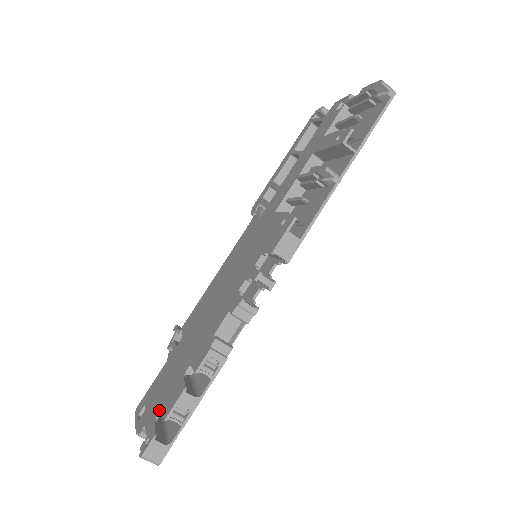
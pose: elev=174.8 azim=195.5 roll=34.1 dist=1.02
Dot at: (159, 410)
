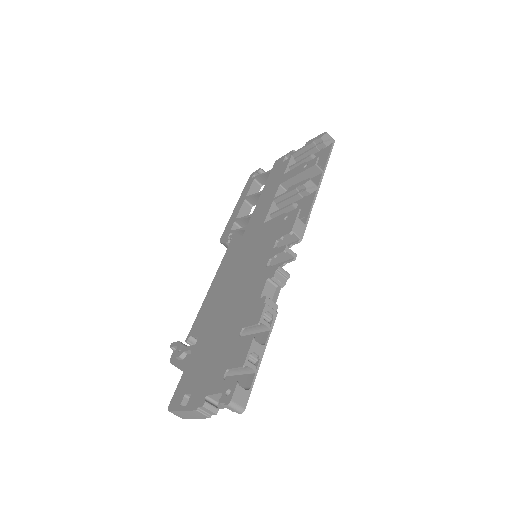
Dot at: (223, 372)
